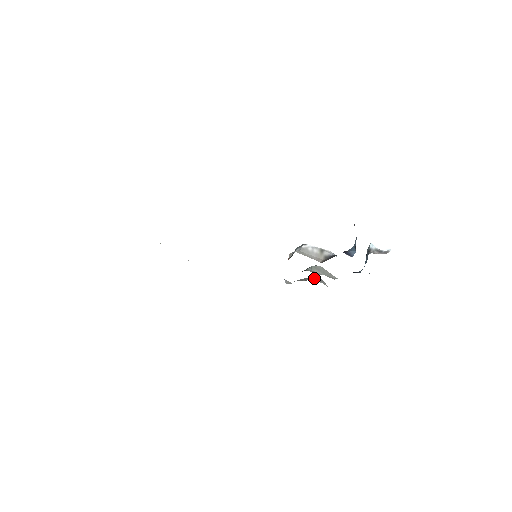
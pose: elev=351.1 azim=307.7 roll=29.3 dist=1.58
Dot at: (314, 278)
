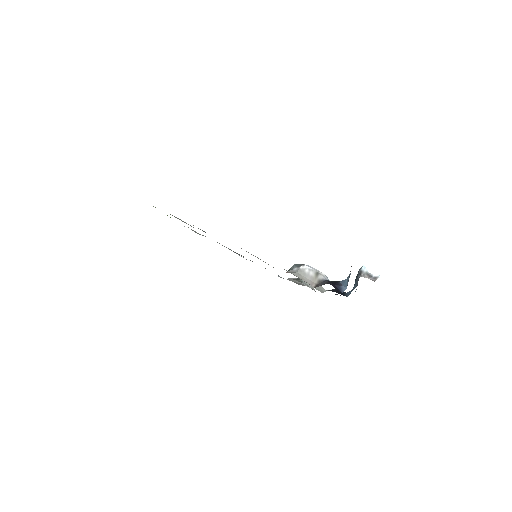
Dot at: occluded
